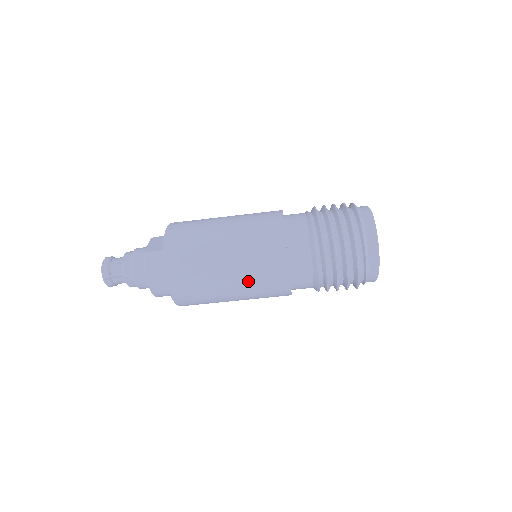
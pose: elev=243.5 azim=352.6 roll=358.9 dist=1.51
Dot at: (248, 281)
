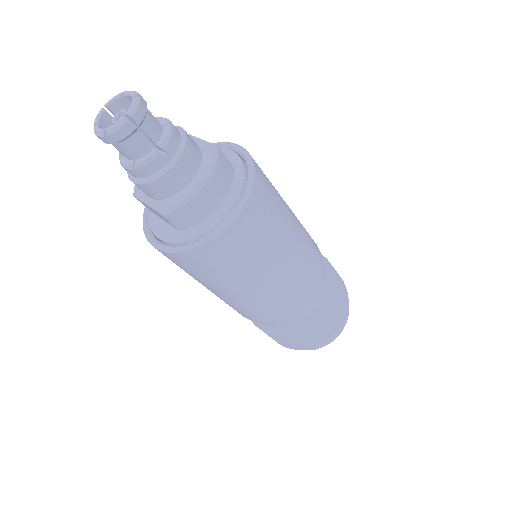
Dot at: (286, 279)
